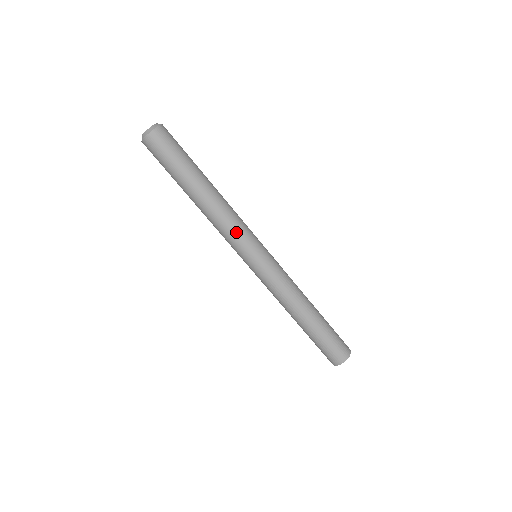
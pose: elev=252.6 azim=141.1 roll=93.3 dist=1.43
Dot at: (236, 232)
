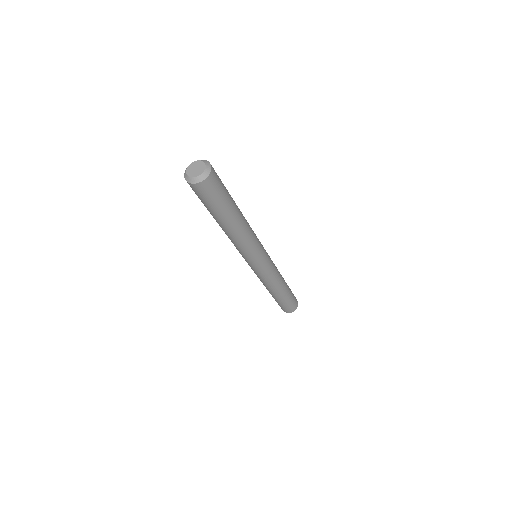
Dot at: (243, 252)
